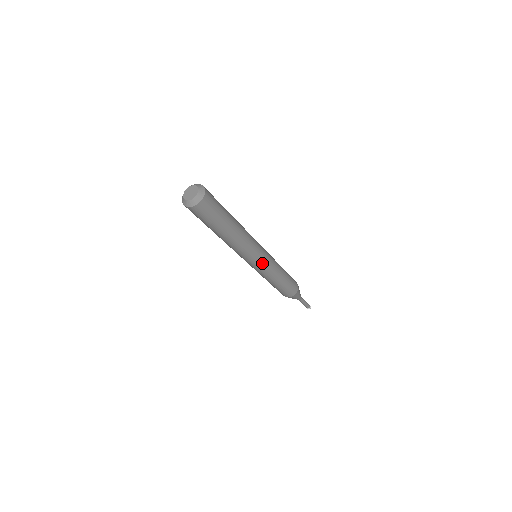
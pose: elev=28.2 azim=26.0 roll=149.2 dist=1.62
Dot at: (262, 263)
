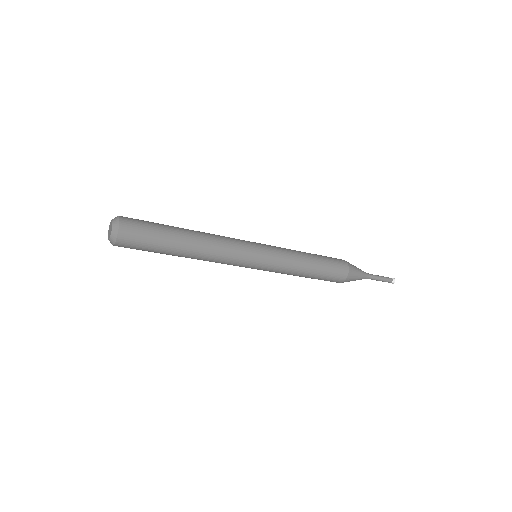
Dot at: (263, 257)
